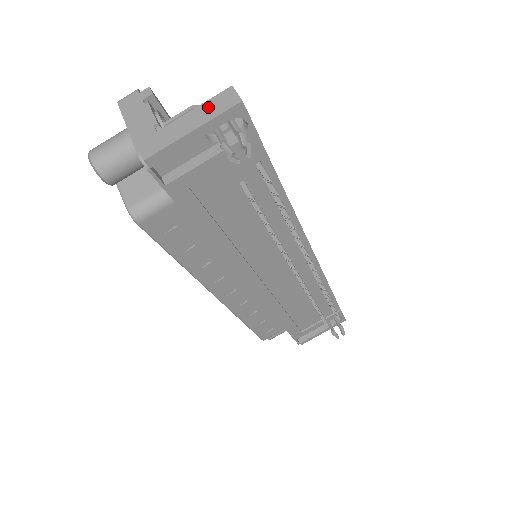
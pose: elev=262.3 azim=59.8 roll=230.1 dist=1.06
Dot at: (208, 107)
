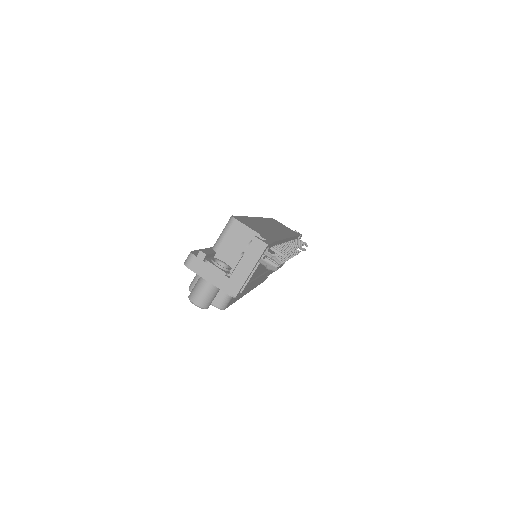
Dot at: (250, 254)
